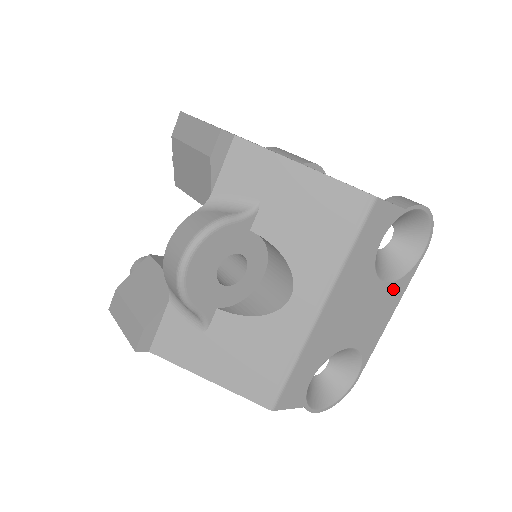
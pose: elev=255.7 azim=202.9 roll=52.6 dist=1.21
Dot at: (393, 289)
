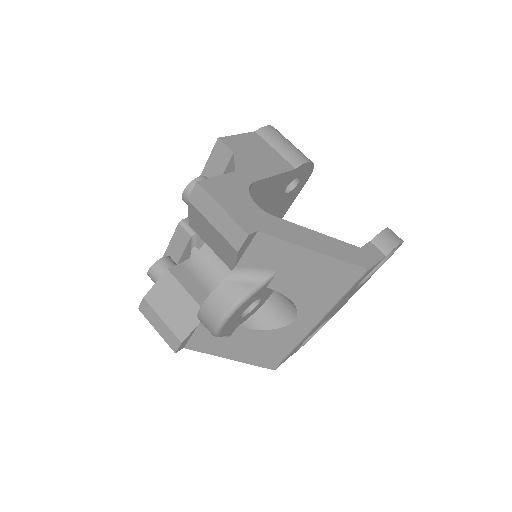
Dot at: occluded
